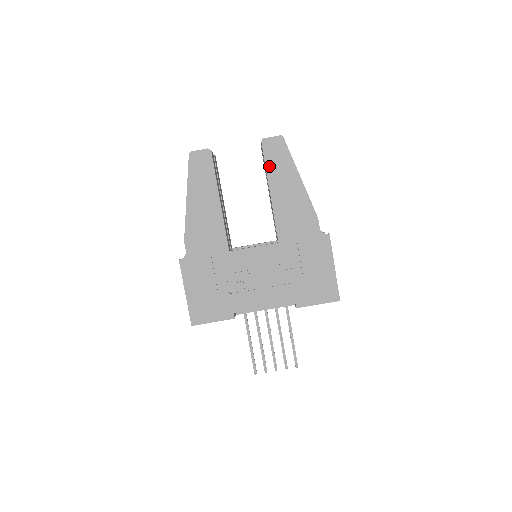
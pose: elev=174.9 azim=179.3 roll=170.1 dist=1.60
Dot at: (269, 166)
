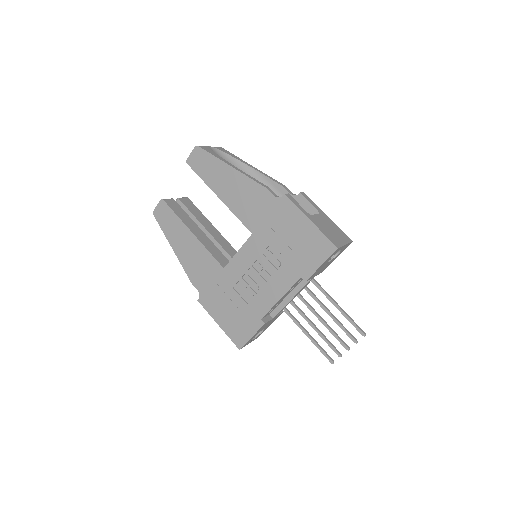
Dot at: (204, 177)
